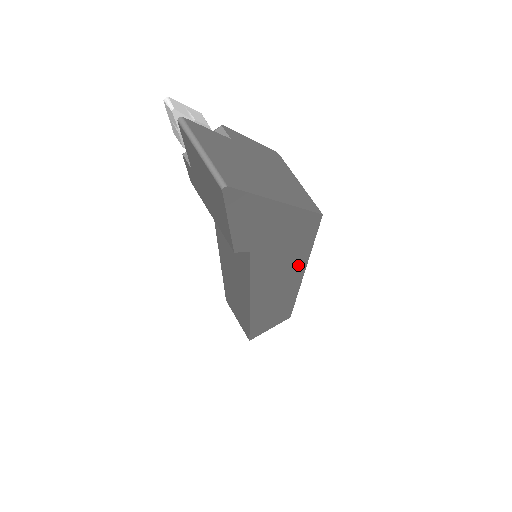
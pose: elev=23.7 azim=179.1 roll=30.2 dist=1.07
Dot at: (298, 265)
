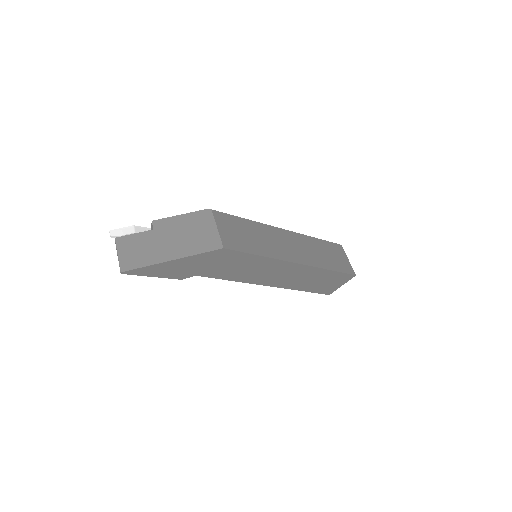
Dot at: (268, 263)
